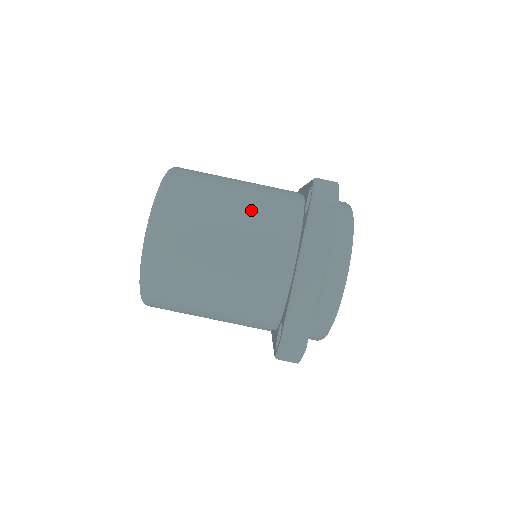
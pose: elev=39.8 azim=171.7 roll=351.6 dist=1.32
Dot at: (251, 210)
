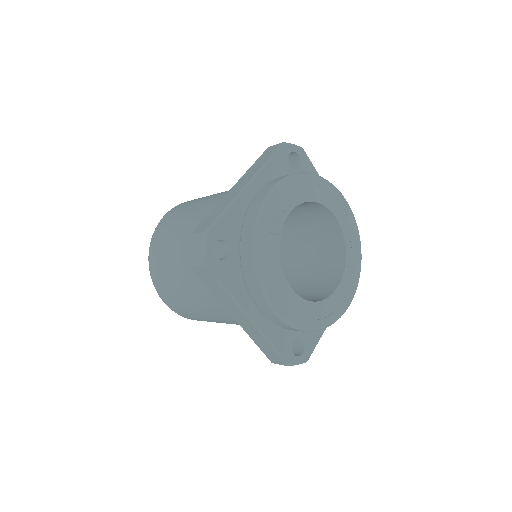
Dot at: occluded
